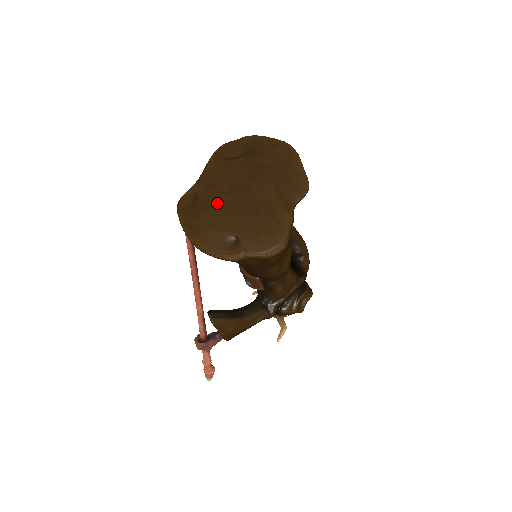
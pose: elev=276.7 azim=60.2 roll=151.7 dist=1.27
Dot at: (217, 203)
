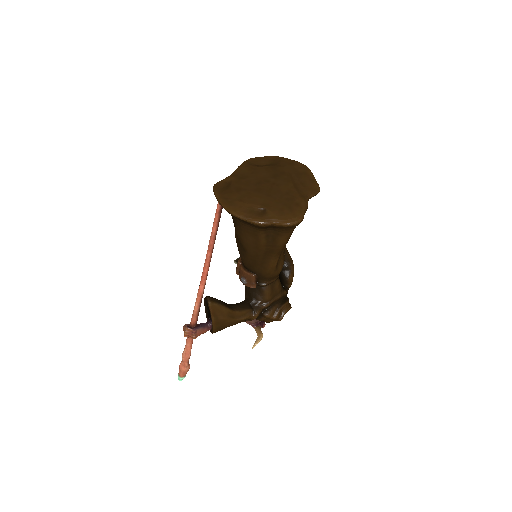
Dot at: (248, 188)
